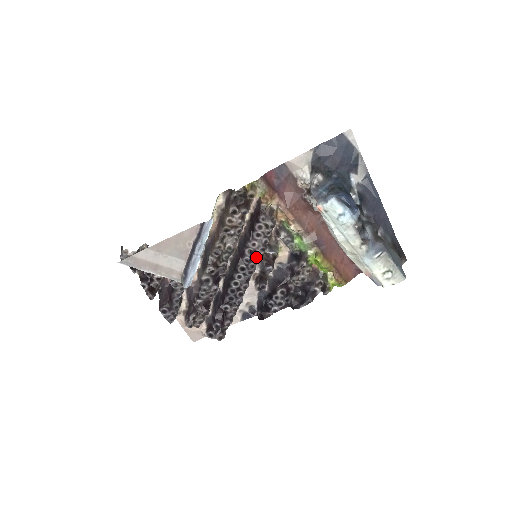
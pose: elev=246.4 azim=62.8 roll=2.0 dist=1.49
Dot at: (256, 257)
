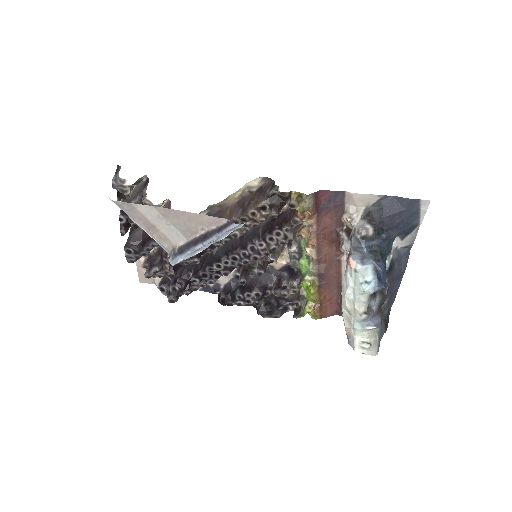
Dot at: (255, 257)
